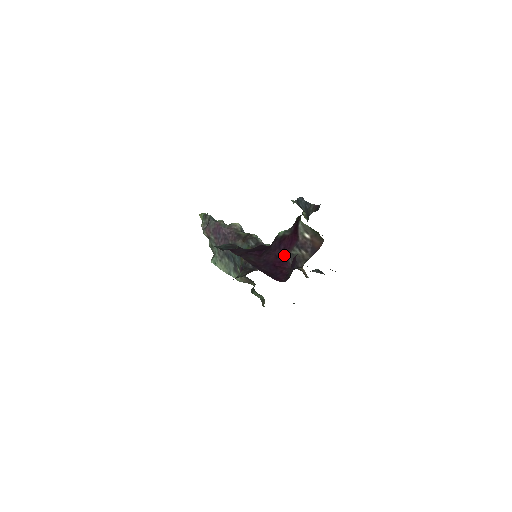
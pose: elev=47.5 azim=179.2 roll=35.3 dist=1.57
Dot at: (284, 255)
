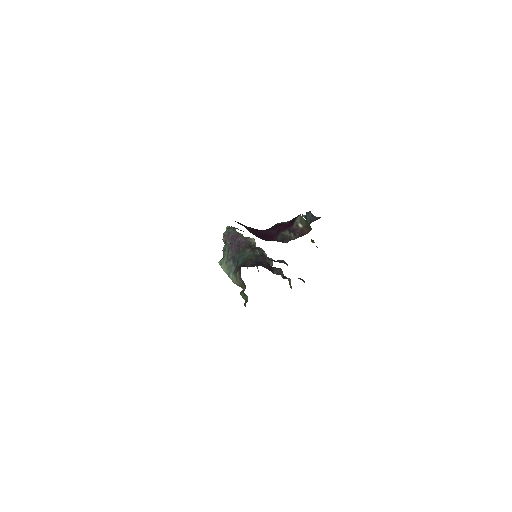
Dot at: (276, 233)
